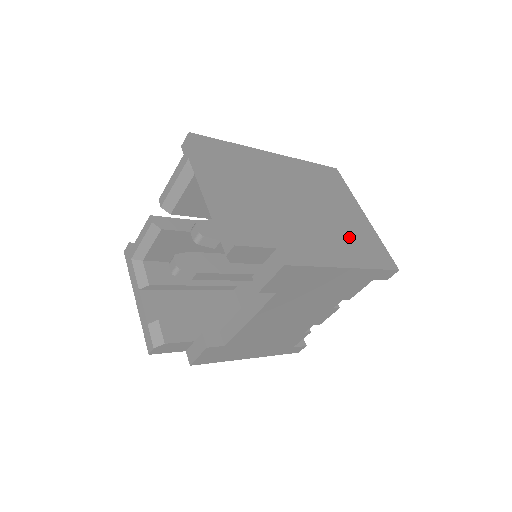
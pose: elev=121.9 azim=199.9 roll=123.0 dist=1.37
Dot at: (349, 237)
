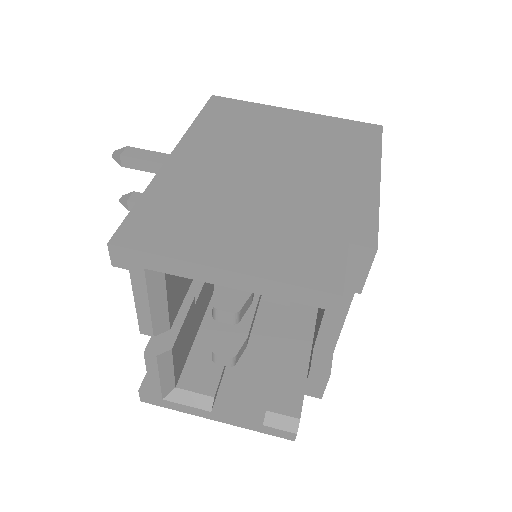
Dot at: (331, 148)
